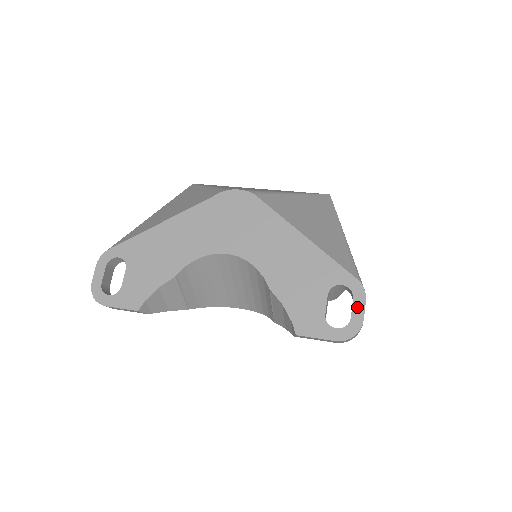
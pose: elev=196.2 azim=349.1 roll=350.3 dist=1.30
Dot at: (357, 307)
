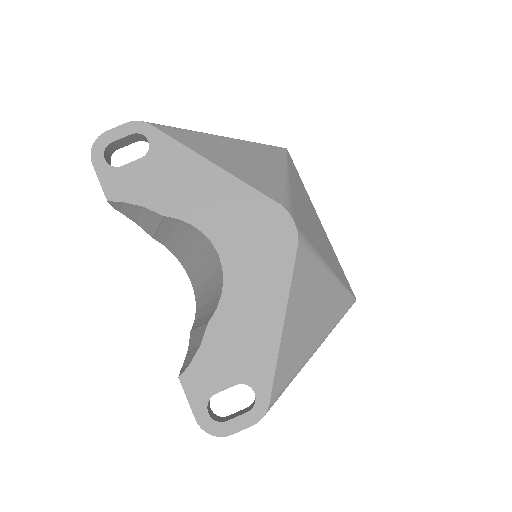
Dot at: (241, 421)
